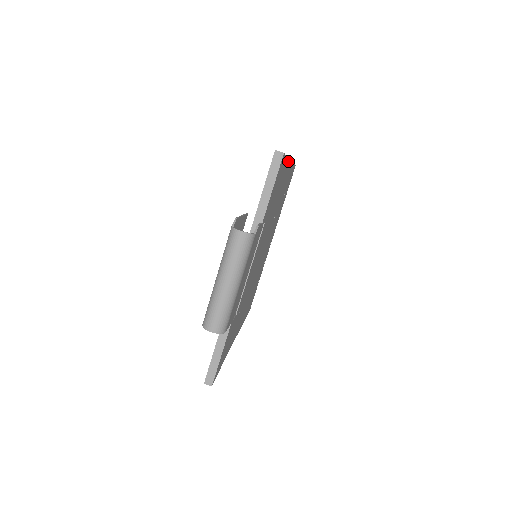
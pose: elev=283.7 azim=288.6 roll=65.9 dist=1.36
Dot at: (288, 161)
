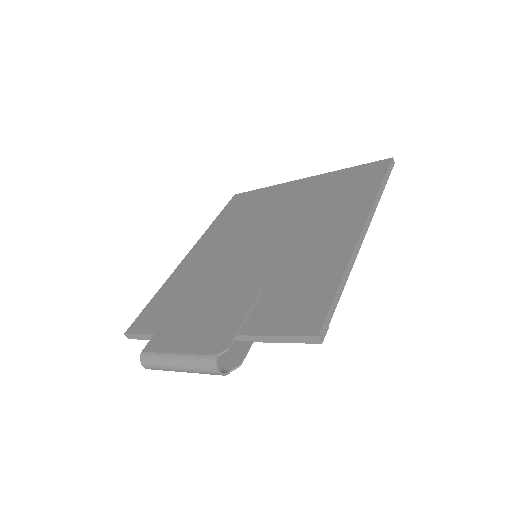
Dot at: (353, 258)
